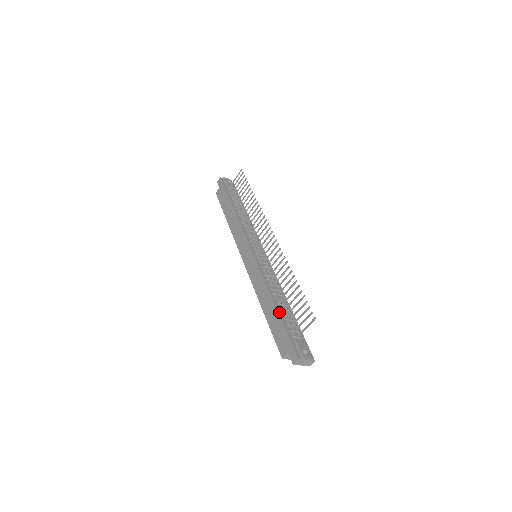
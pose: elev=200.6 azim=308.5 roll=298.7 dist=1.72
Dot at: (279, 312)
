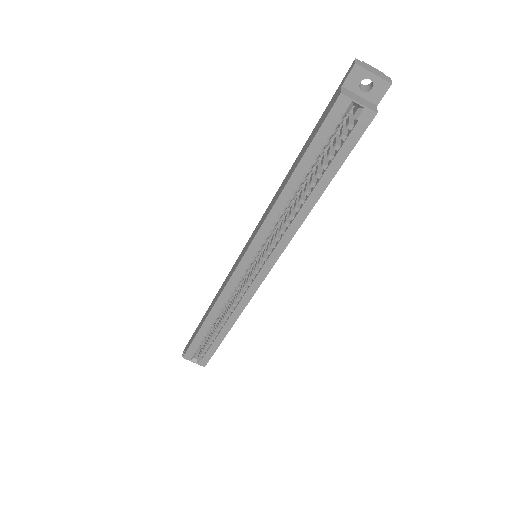
Dot at: occluded
